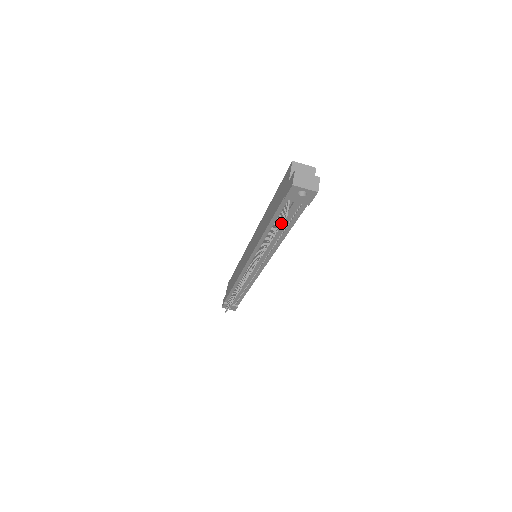
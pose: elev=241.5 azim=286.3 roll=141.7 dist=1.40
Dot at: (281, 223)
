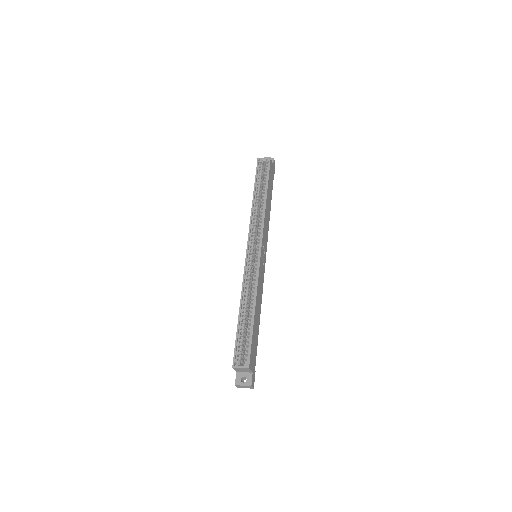
Dot at: occluded
